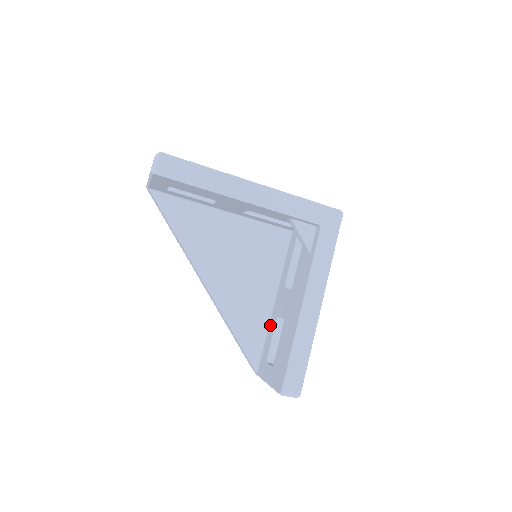
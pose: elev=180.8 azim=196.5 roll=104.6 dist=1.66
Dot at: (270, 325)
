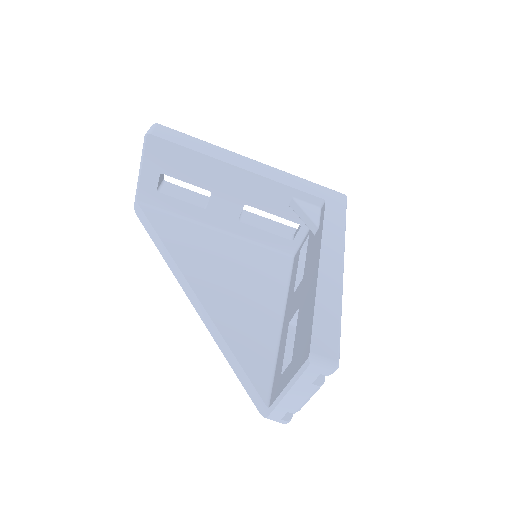
Dot at: (280, 343)
